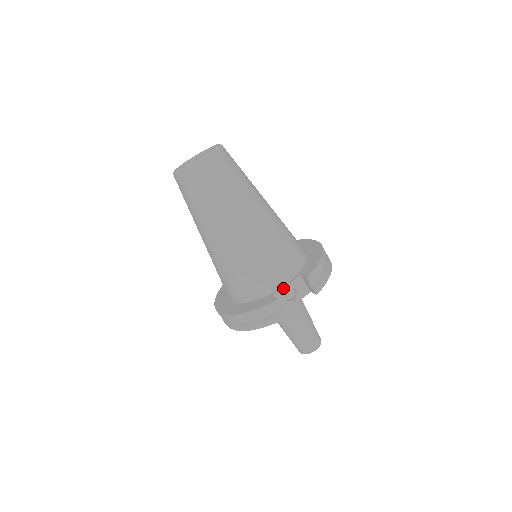
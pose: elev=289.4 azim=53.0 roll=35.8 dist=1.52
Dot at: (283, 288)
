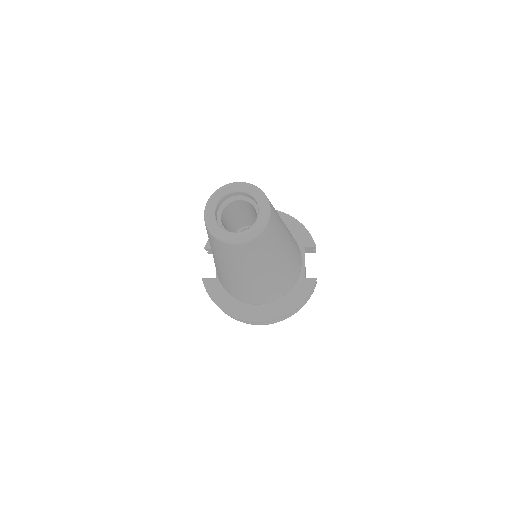
Dot at: occluded
